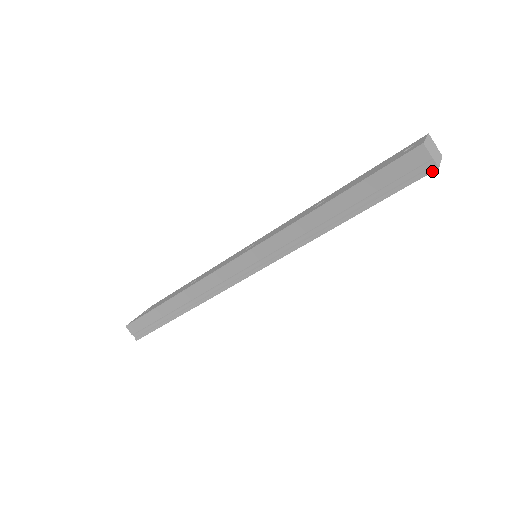
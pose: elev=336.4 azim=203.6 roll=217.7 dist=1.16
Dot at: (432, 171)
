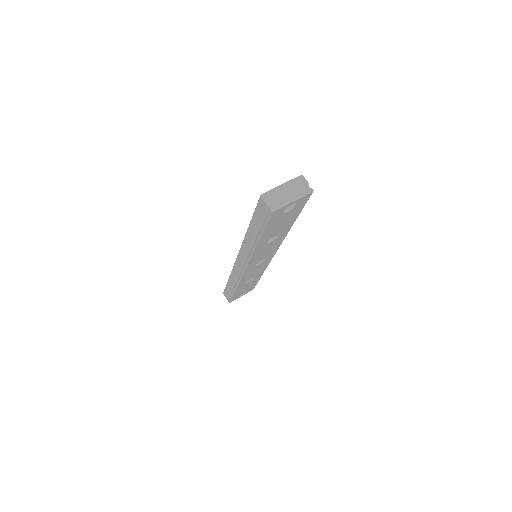
Dot at: (271, 214)
